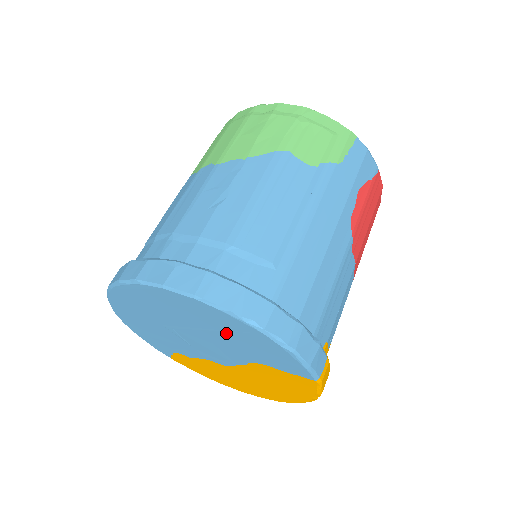
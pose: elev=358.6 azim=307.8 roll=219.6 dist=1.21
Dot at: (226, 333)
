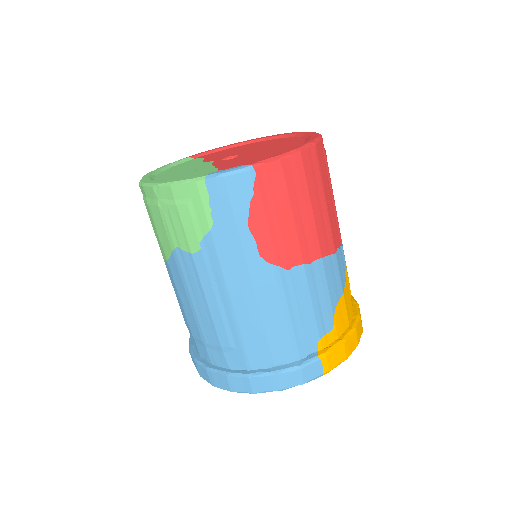
Dot at: occluded
